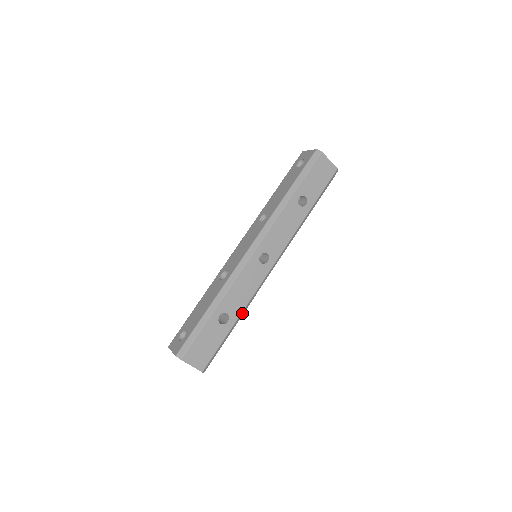
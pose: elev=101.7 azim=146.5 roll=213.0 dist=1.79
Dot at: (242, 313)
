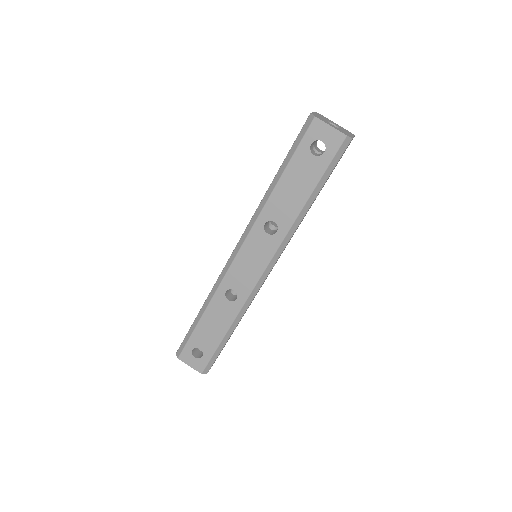
Dot at: occluded
